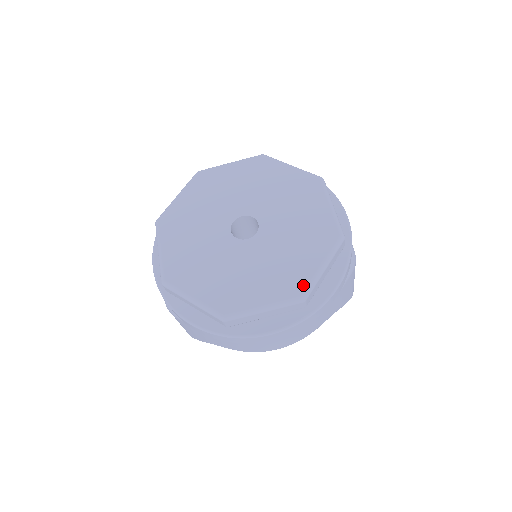
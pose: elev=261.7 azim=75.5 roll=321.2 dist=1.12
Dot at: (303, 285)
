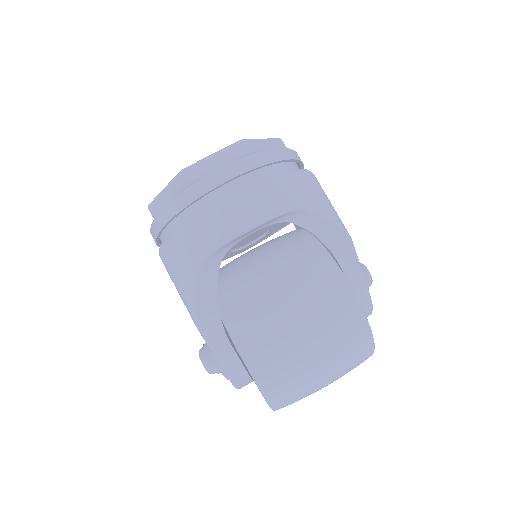
Dot at: occluded
